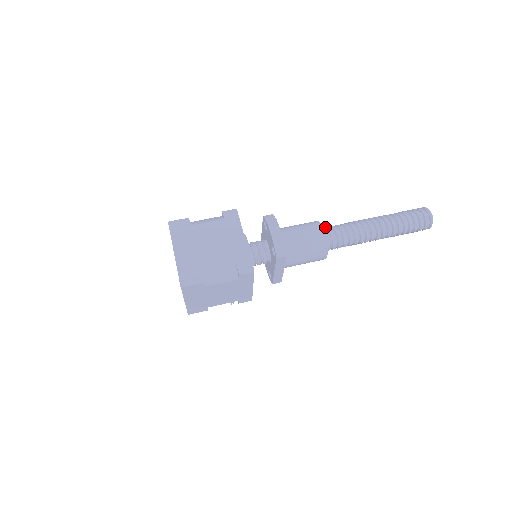
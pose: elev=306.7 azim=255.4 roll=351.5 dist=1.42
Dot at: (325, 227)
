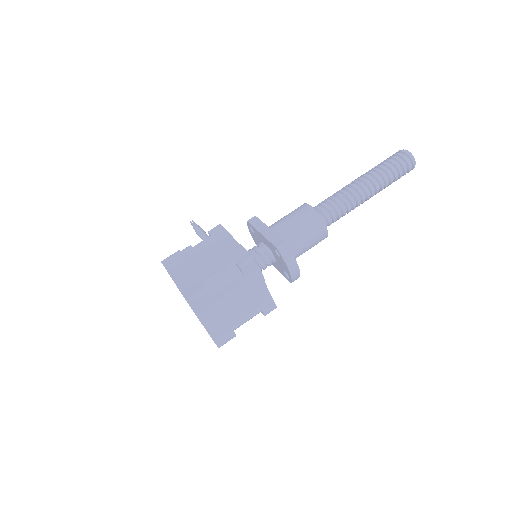
Dot at: (323, 213)
